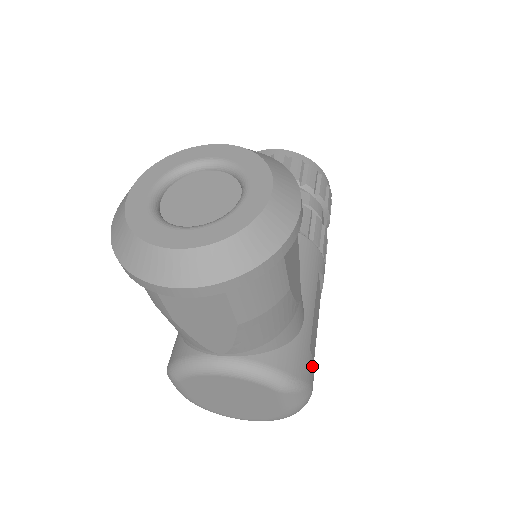
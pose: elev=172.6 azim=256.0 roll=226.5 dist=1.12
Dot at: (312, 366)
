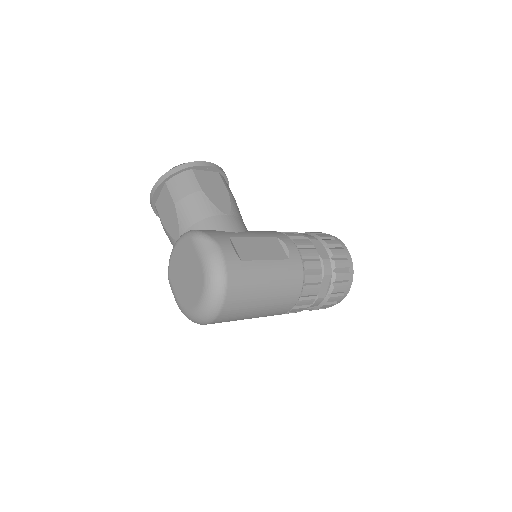
Dot at: (227, 242)
